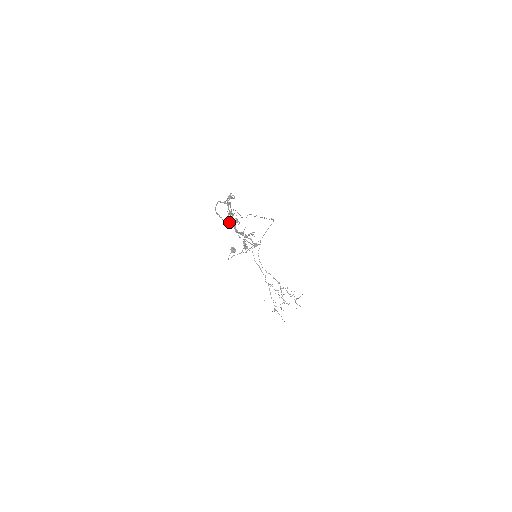
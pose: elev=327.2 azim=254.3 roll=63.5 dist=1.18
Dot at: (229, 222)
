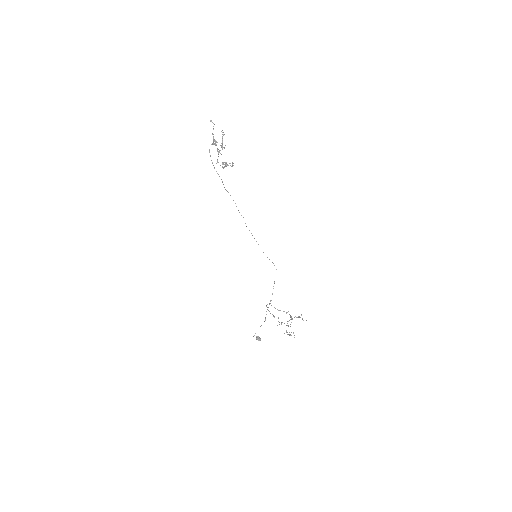
Dot at: (218, 162)
